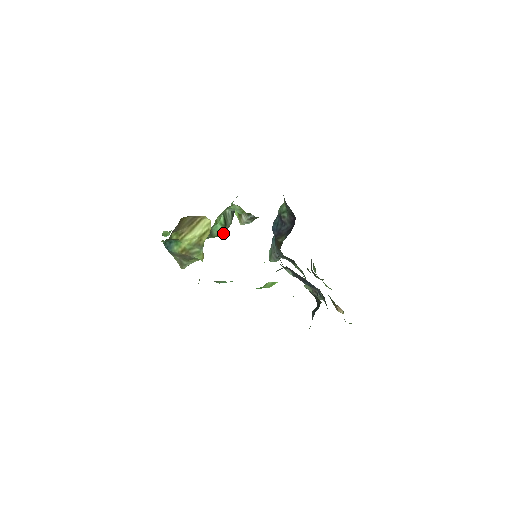
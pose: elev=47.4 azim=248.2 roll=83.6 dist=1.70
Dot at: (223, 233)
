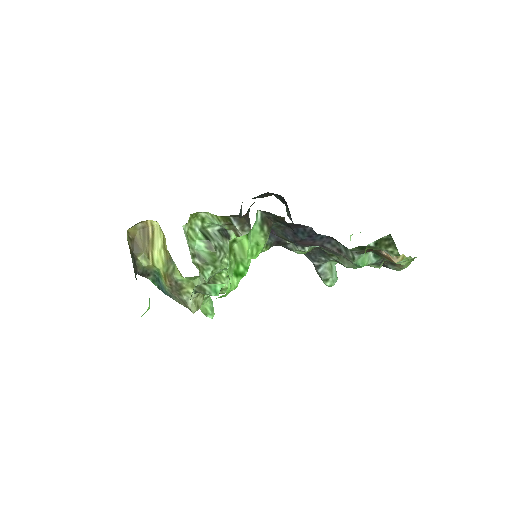
Dot at: (212, 251)
